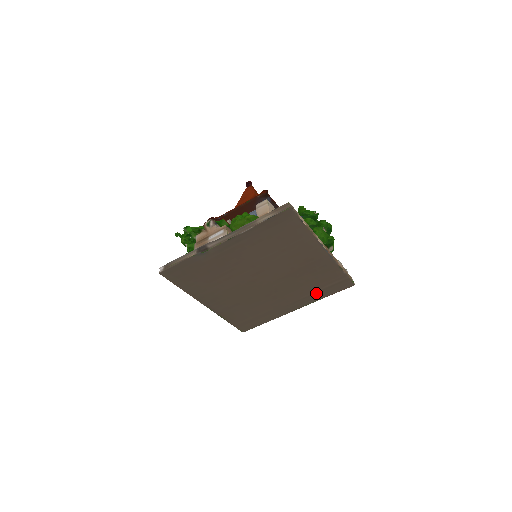
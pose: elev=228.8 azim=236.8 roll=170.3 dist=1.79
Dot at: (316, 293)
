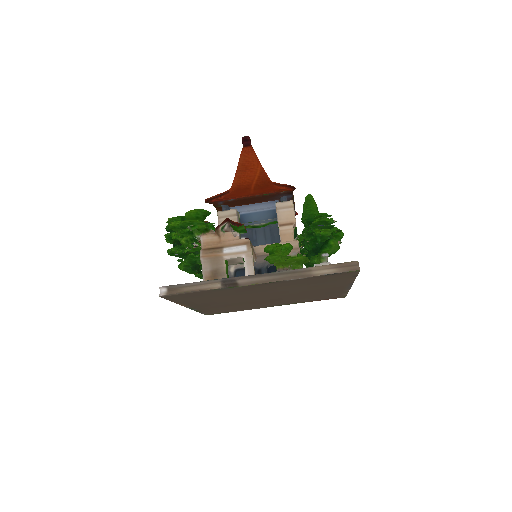
Dot at: (306, 300)
